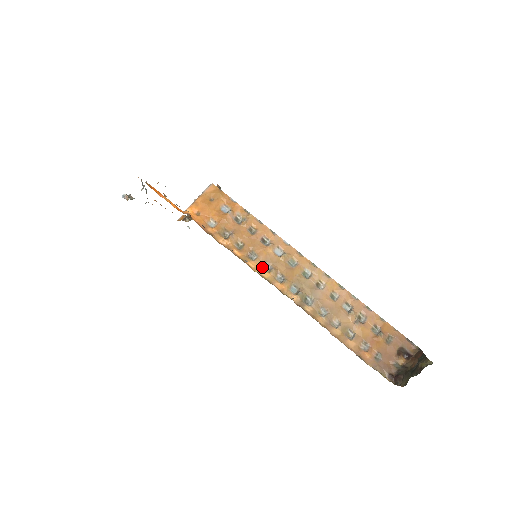
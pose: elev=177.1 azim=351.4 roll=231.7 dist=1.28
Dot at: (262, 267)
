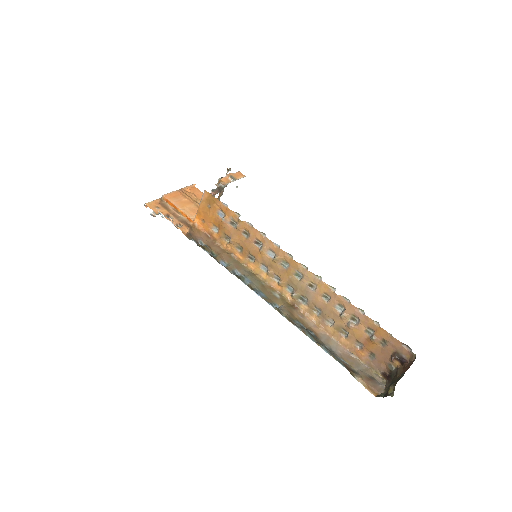
Dot at: (261, 268)
